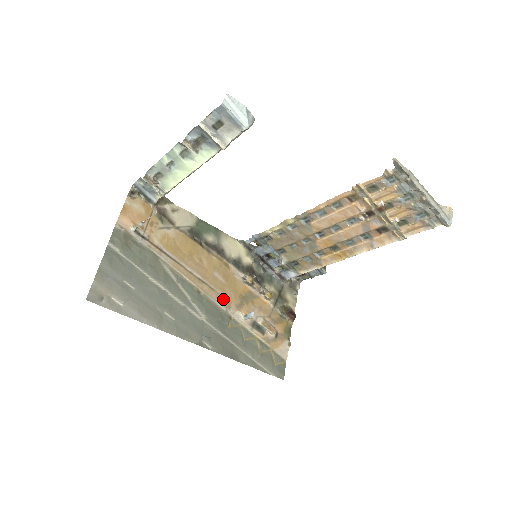
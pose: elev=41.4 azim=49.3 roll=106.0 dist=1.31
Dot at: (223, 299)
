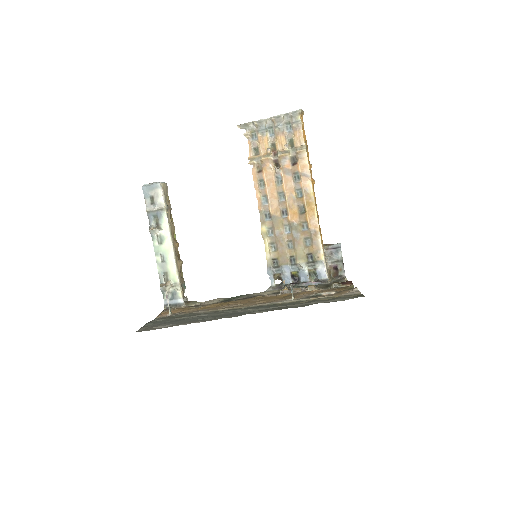
Dot at: occluded
